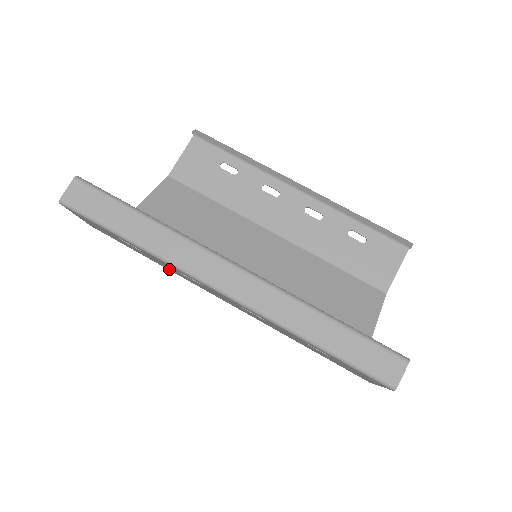
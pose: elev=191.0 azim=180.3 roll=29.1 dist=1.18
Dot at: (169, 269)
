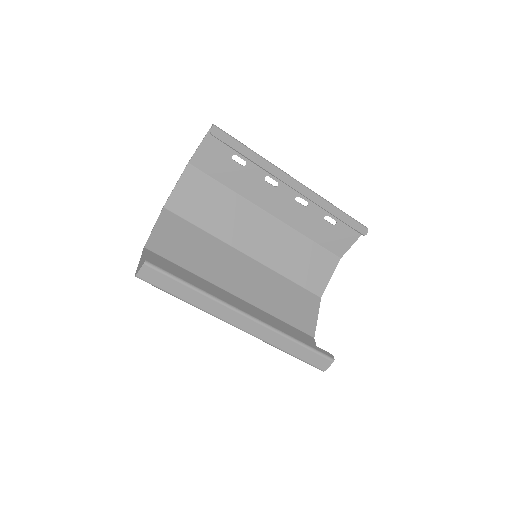
Dot at: (200, 283)
